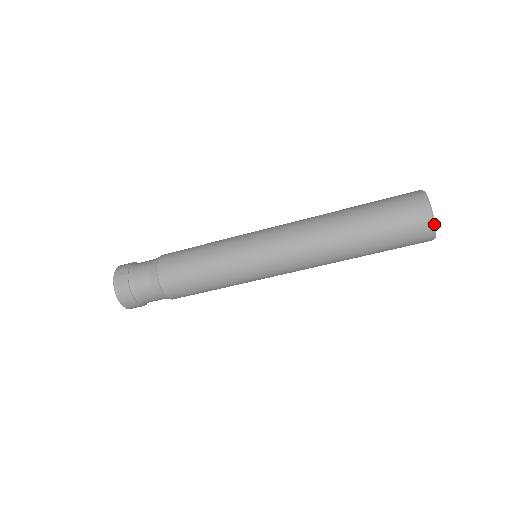
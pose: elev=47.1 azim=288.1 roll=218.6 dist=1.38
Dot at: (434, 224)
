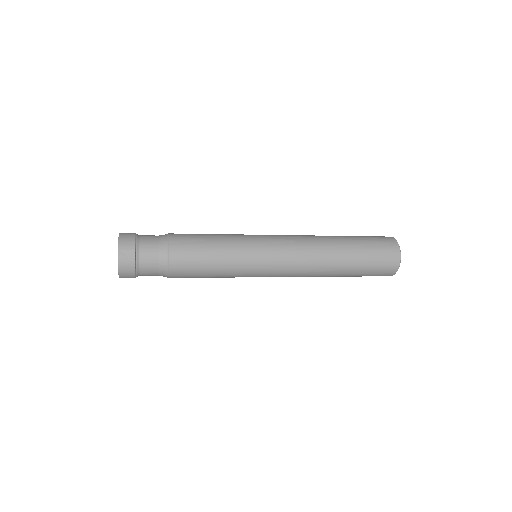
Dot at: occluded
